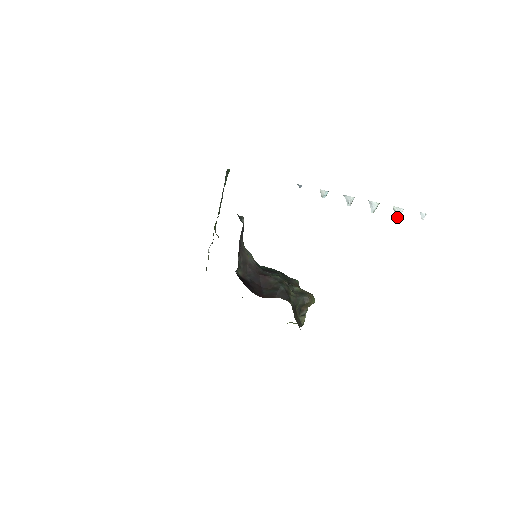
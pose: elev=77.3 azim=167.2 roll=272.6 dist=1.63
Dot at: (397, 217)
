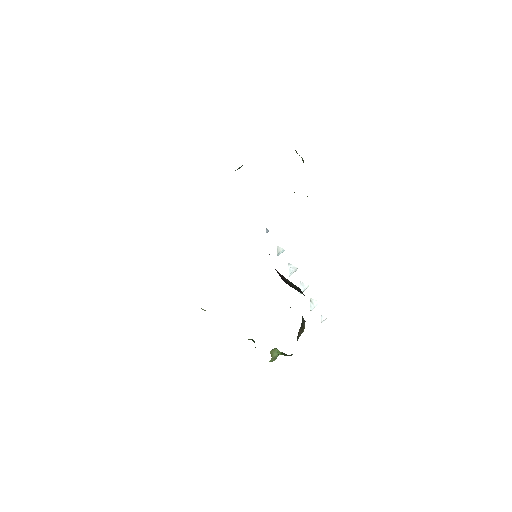
Dot at: (312, 309)
